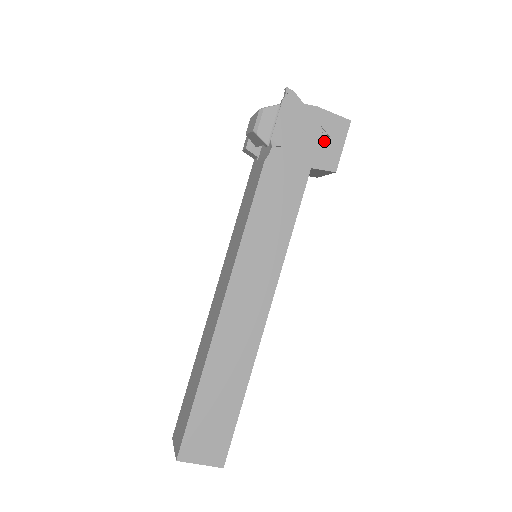
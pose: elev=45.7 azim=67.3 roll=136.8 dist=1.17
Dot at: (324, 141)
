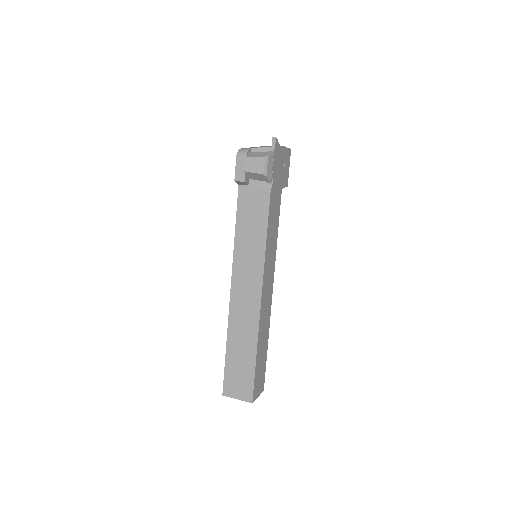
Dot at: (285, 168)
